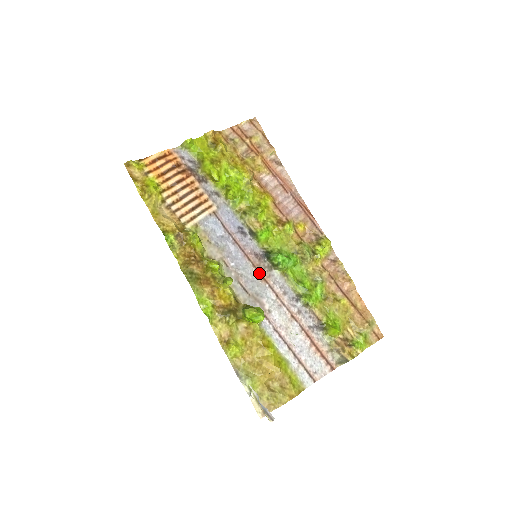
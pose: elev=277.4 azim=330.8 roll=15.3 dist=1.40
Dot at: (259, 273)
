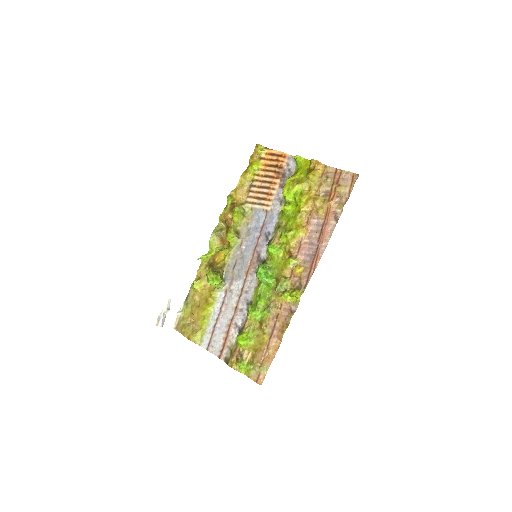
Dot at: (249, 267)
